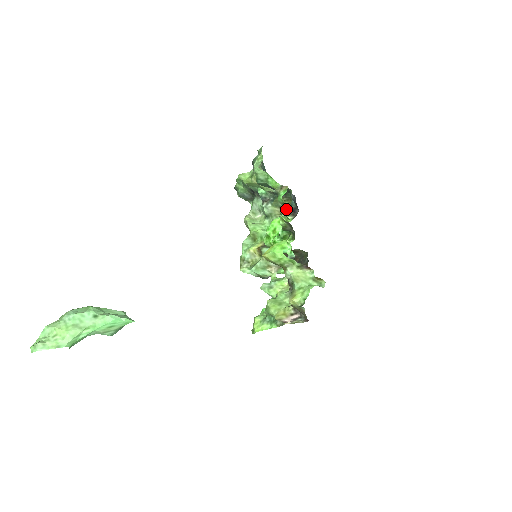
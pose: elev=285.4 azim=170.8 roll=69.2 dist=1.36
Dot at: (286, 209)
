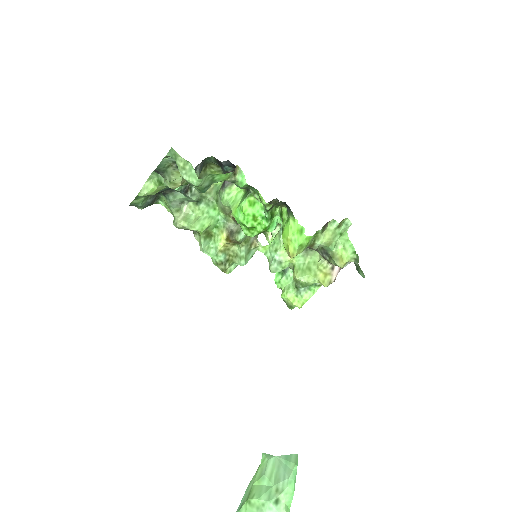
Dot at: occluded
